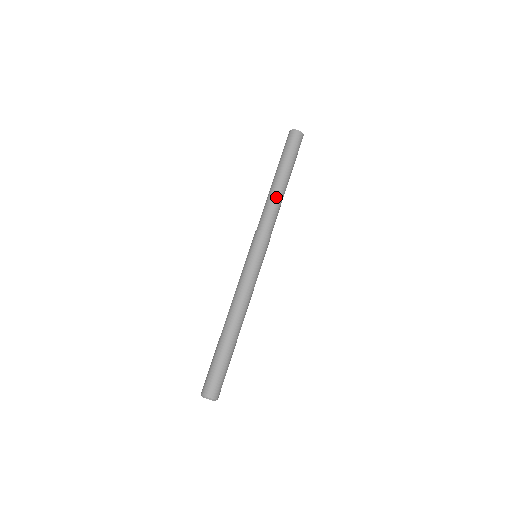
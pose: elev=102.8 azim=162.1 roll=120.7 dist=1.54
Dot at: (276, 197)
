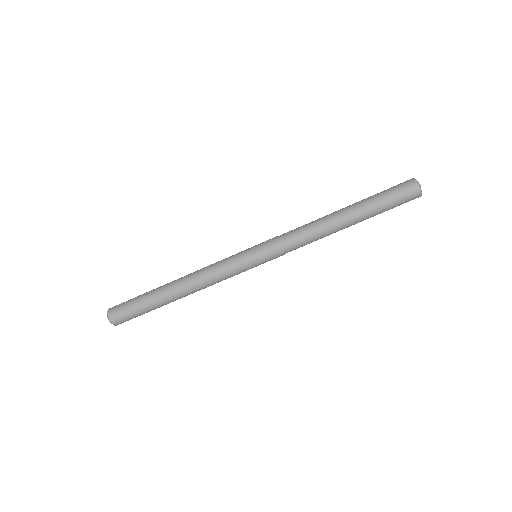
Dot at: (327, 230)
